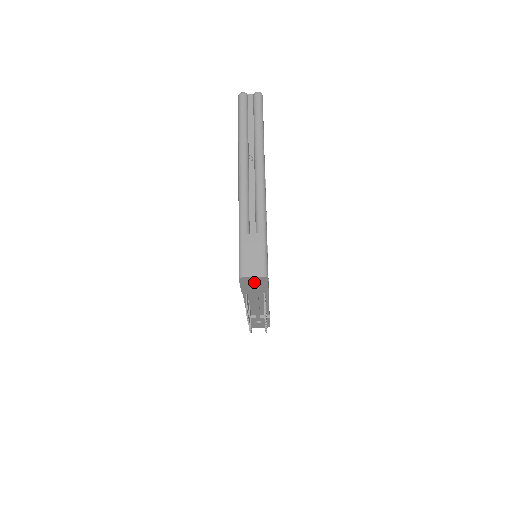
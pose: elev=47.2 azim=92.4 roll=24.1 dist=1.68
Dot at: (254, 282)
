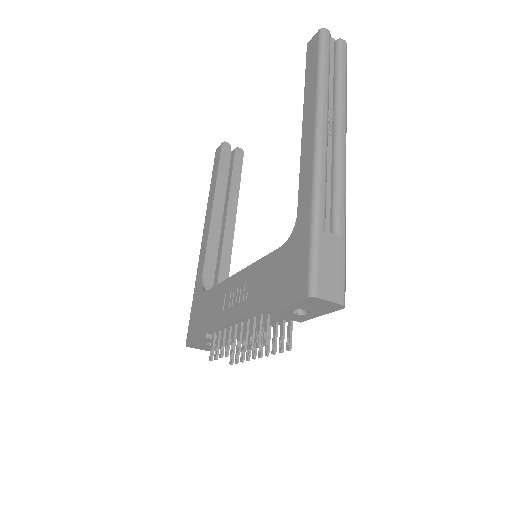
Dot at: (315, 306)
